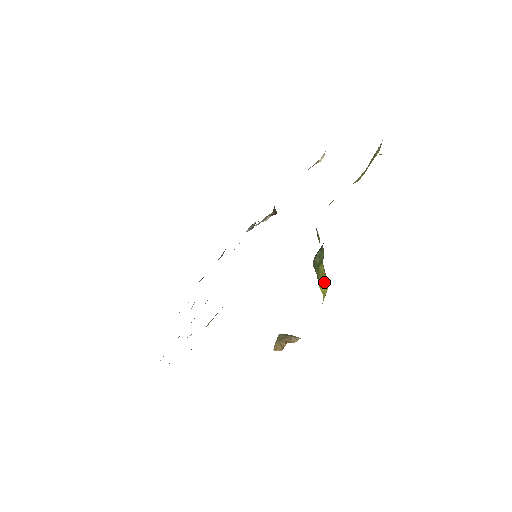
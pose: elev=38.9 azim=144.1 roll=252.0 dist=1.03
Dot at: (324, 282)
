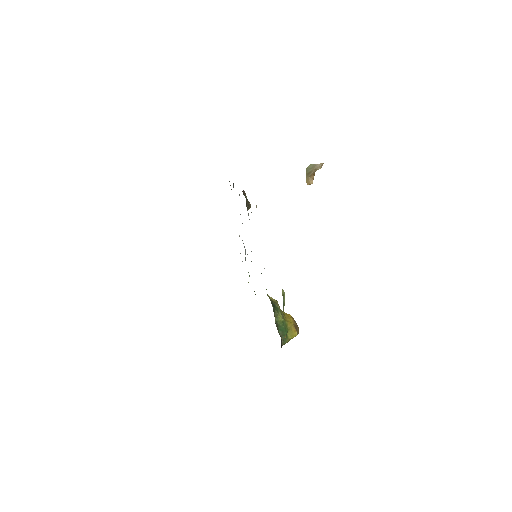
Dot at: (293, 336)
